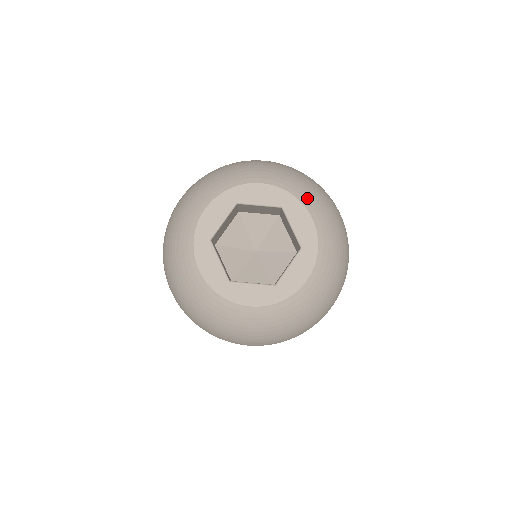
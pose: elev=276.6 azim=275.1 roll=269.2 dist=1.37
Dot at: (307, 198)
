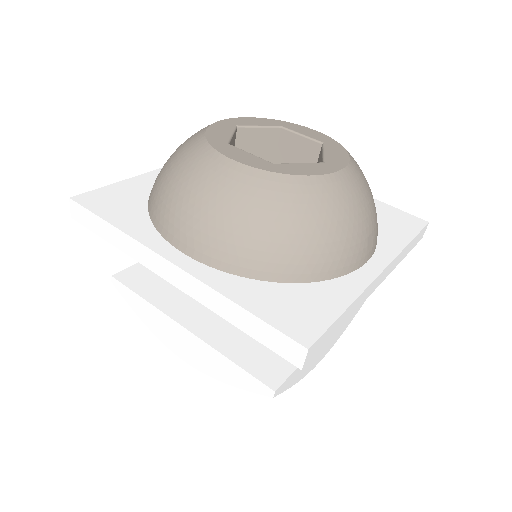
Dot at: occluded
